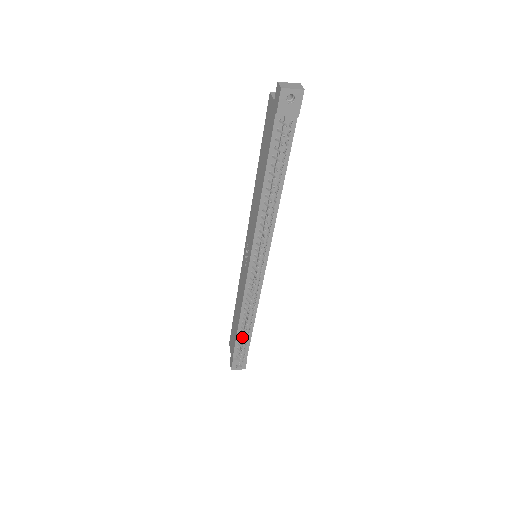
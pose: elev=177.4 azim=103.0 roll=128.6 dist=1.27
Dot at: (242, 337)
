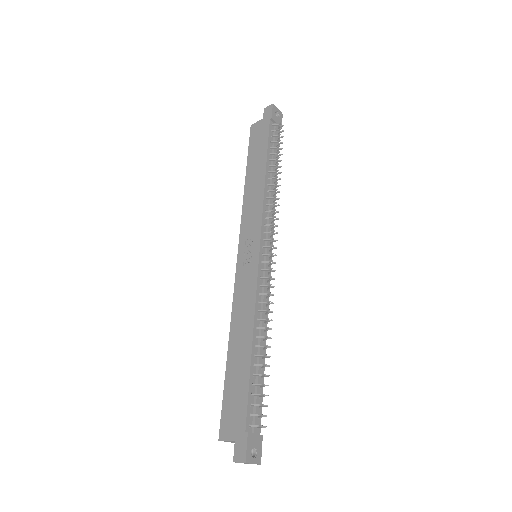
Dot at: (258, 374)
